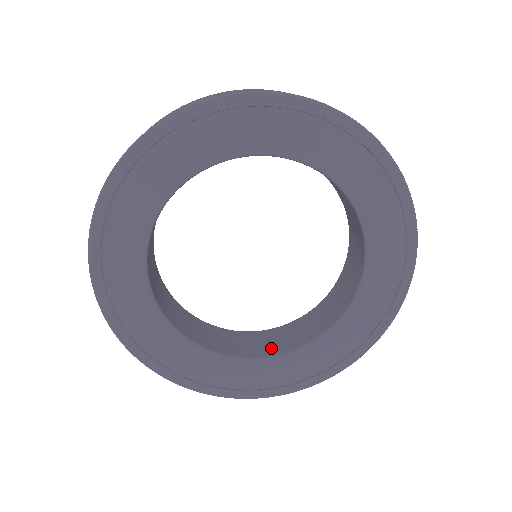
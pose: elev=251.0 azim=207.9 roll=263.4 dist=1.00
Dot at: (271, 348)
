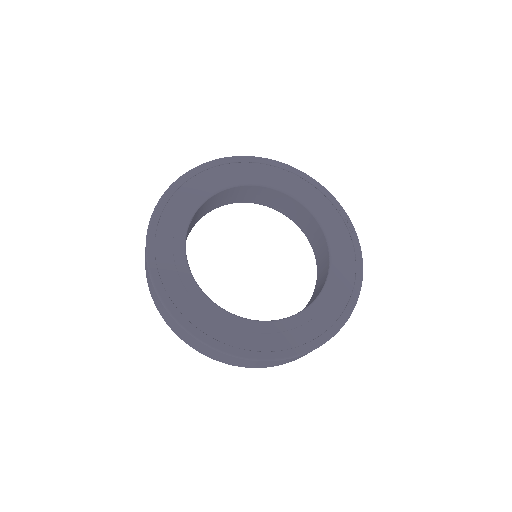
Dot at: (319, 290)
